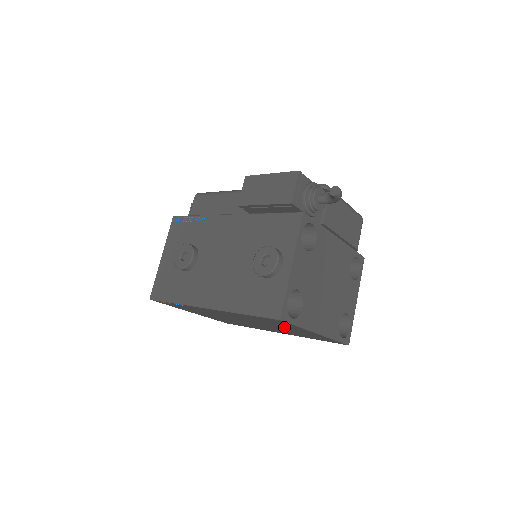
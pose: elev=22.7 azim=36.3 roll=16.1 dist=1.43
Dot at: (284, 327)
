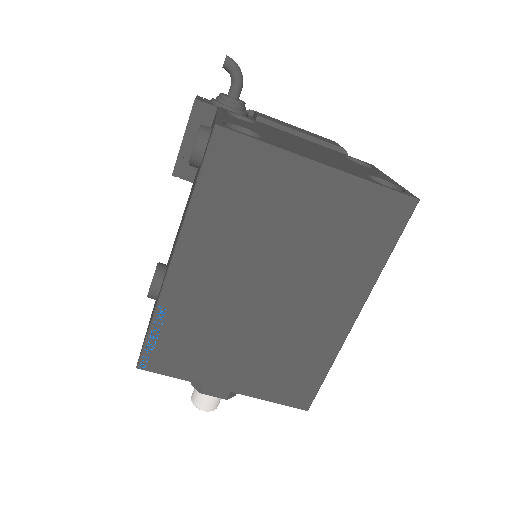
Dot at: (285, 209)
